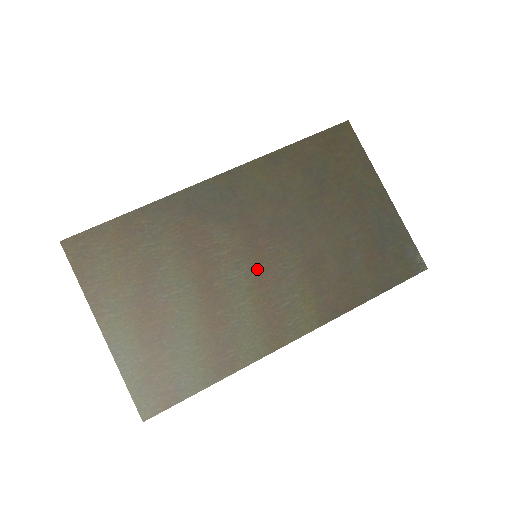
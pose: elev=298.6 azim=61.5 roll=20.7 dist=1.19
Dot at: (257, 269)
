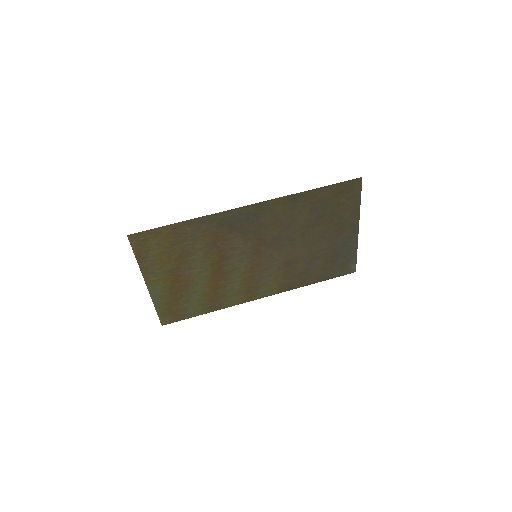
Dot at: (254, 263)
